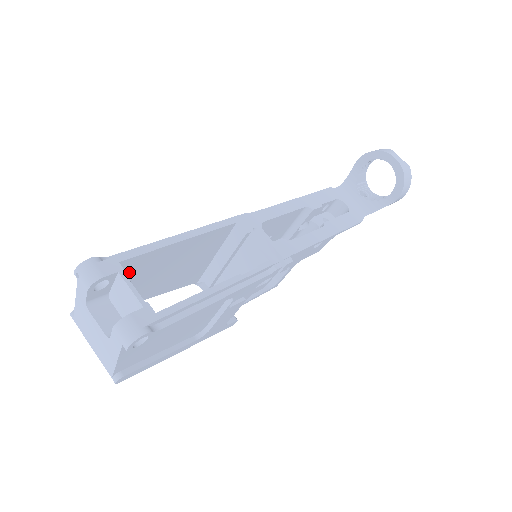
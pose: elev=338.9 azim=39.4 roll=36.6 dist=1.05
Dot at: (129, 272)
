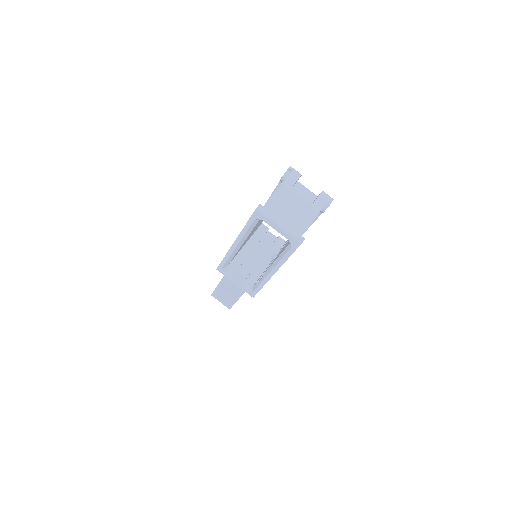
Dot at: occluded
